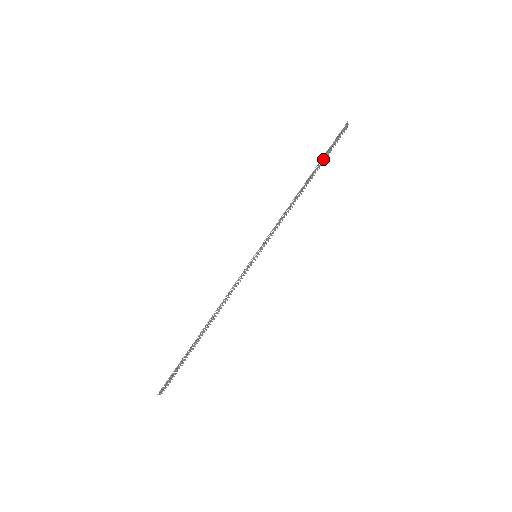
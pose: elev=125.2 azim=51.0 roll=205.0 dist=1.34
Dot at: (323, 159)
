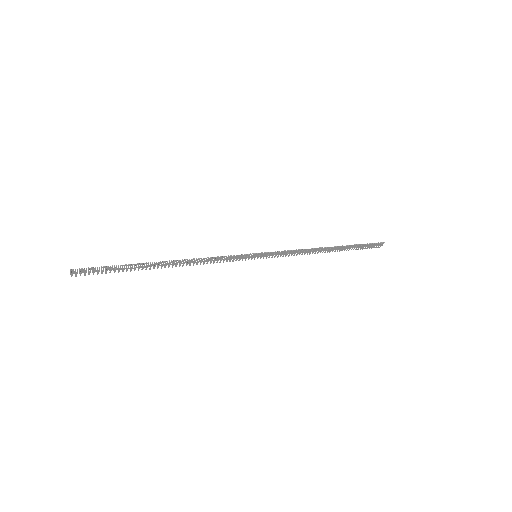
Dot at: (352, 247)
